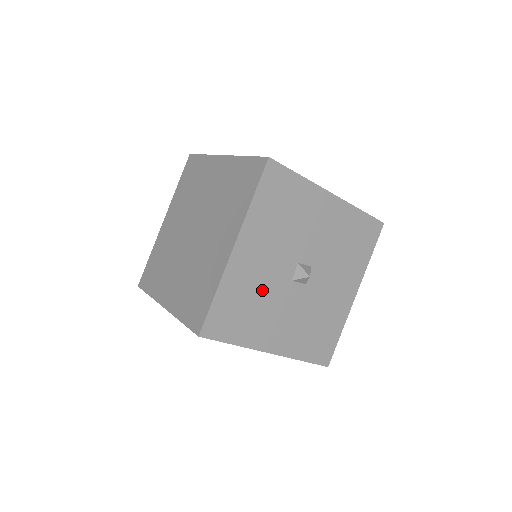
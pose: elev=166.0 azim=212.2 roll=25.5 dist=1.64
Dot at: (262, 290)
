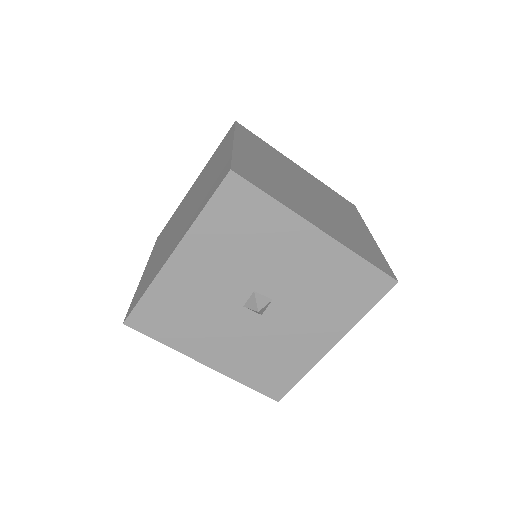
Dot at: (203, 304)
